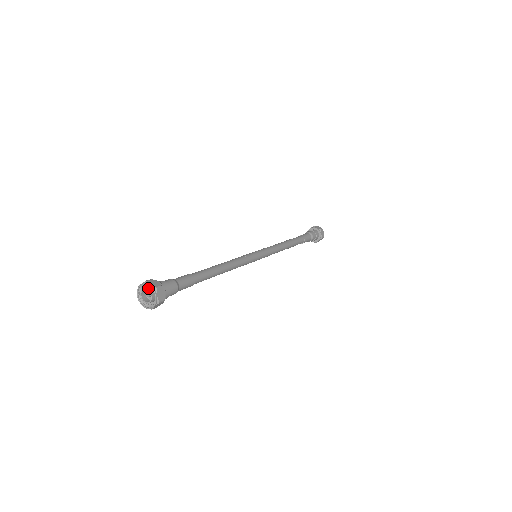
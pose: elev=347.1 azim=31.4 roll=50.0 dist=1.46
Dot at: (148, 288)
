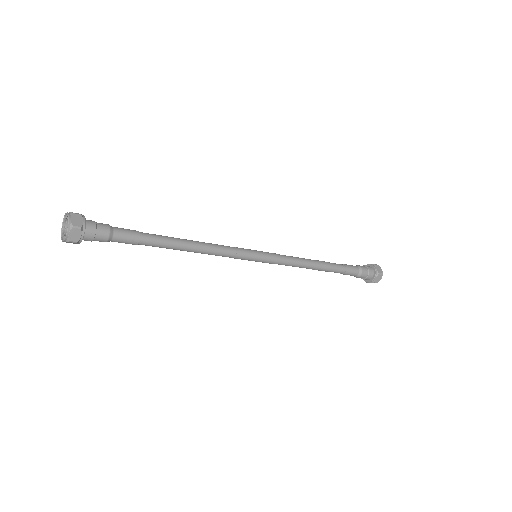
Dot at: (69, 221)
